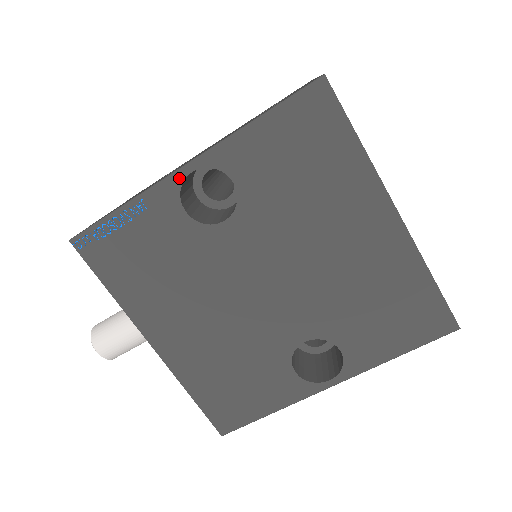
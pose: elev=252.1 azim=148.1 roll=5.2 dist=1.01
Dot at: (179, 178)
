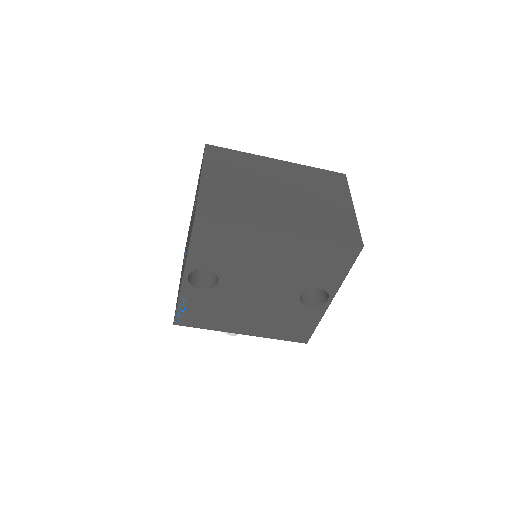
Dot at: (186, 282)
